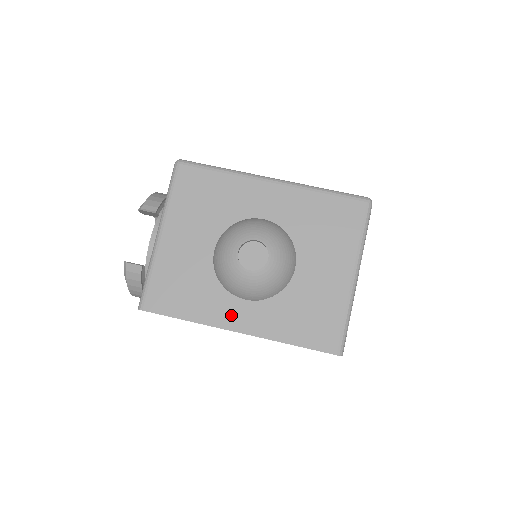
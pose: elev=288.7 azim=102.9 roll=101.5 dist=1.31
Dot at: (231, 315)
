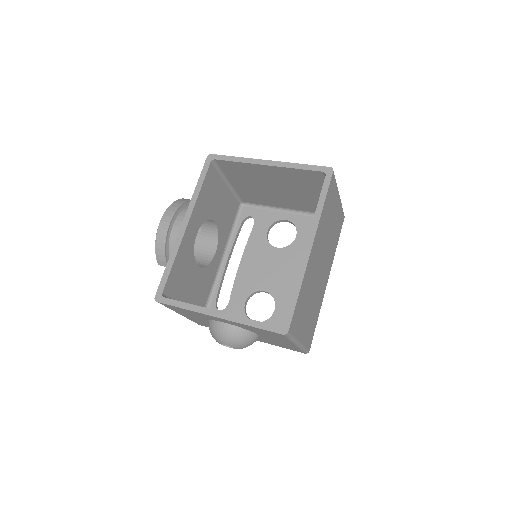
Dot at: occluded
